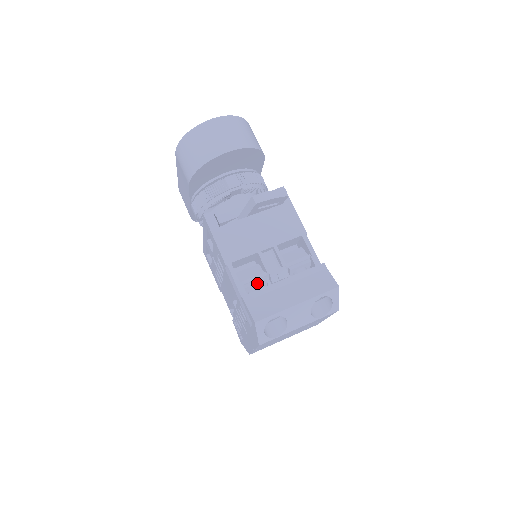
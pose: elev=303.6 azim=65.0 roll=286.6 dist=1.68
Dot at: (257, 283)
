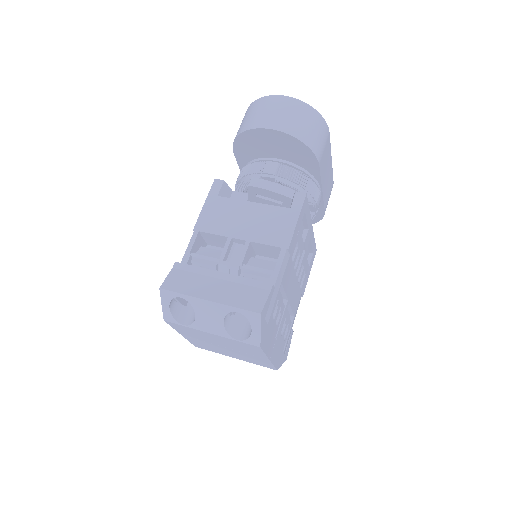
Dot at: (205, 264)
